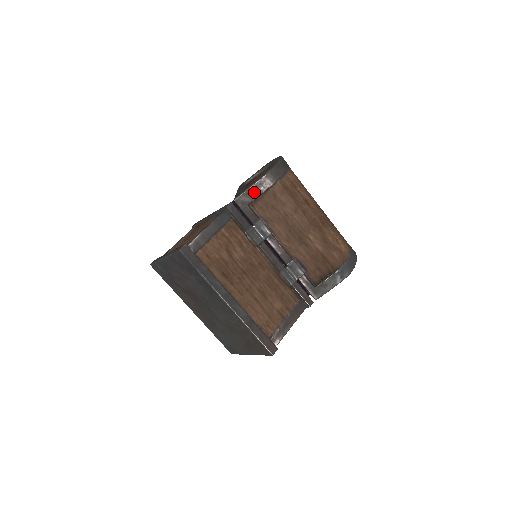
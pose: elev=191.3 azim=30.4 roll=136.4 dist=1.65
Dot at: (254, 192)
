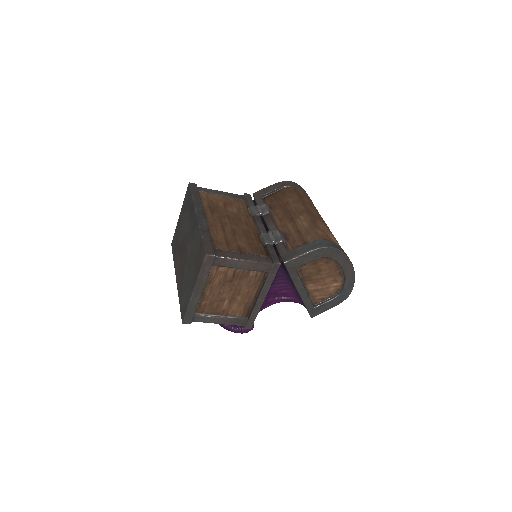
Dot at: (270, 189)
